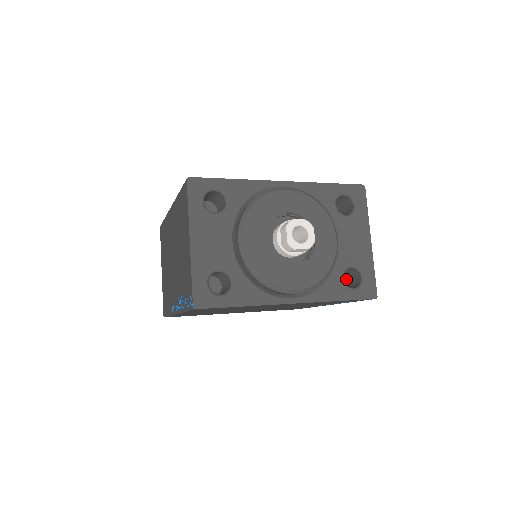
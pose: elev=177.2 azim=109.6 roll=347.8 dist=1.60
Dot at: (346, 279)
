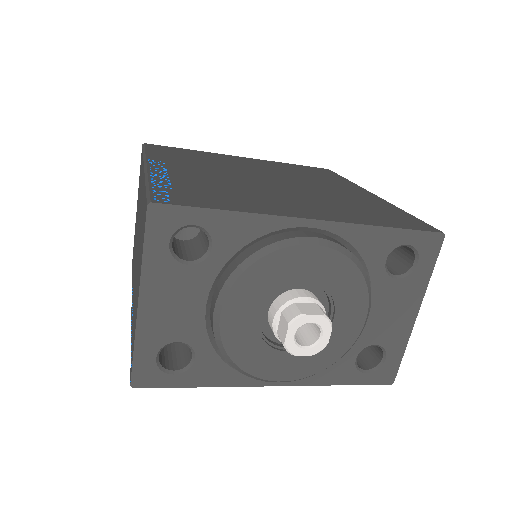
Dot at: occluded
